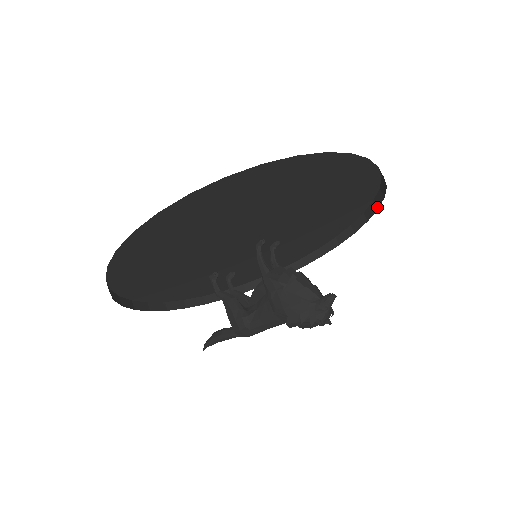
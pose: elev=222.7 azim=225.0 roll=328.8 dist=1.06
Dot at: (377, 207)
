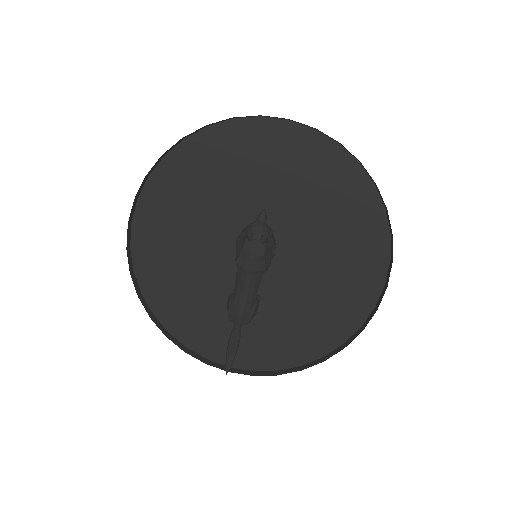
Dot at: (375, 183)
